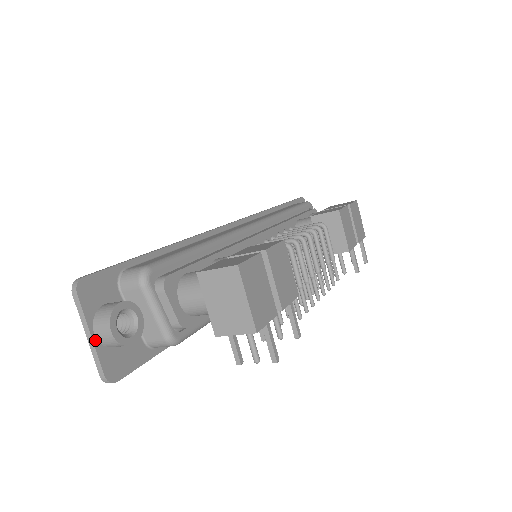
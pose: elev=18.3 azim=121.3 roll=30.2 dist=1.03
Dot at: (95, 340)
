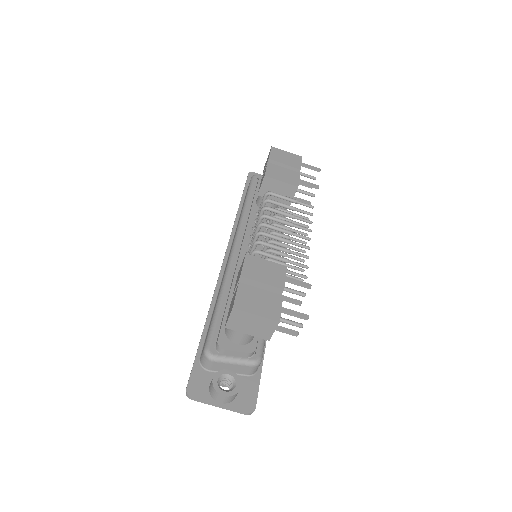
Dot at: (224, 405)
